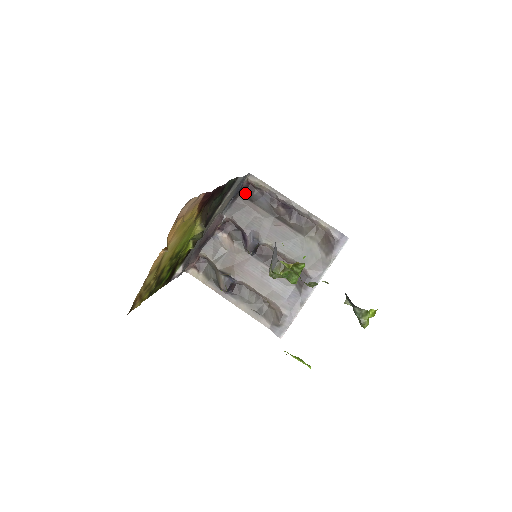
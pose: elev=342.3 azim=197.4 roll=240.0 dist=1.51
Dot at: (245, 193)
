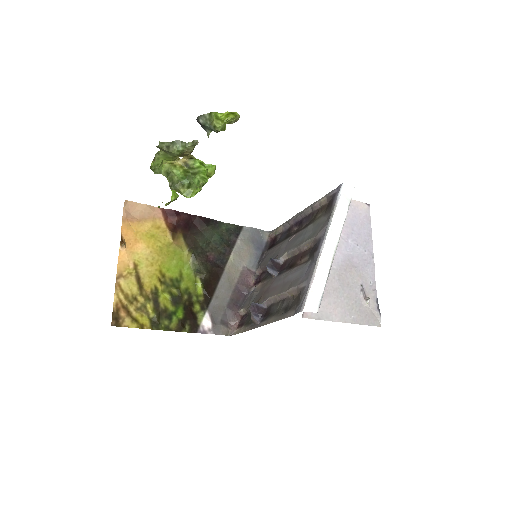
Dot at: (271, 247)
